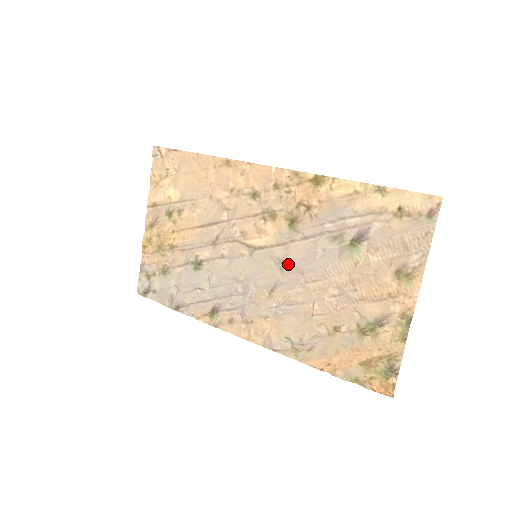
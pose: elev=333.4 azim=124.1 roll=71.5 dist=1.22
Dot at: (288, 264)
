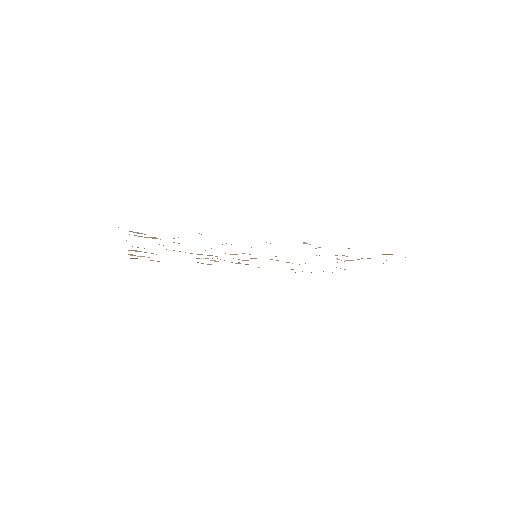
Dot at: occluded
